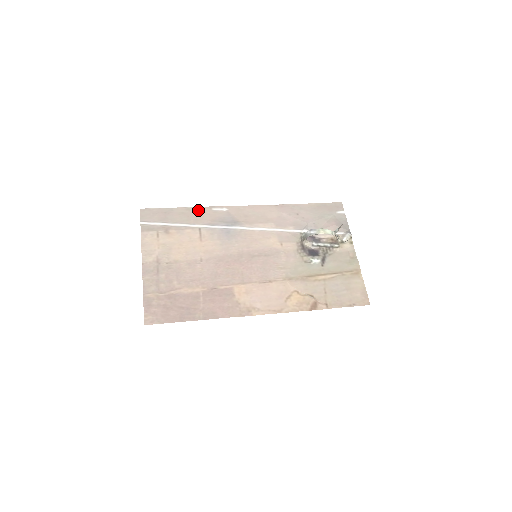
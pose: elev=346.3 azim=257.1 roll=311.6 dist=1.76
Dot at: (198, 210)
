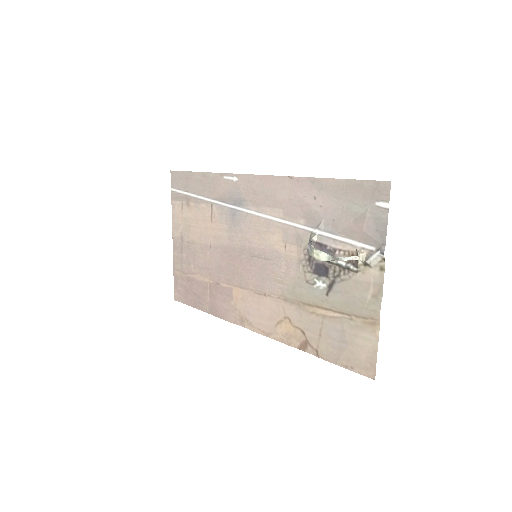
Dot at: (212, 177)
